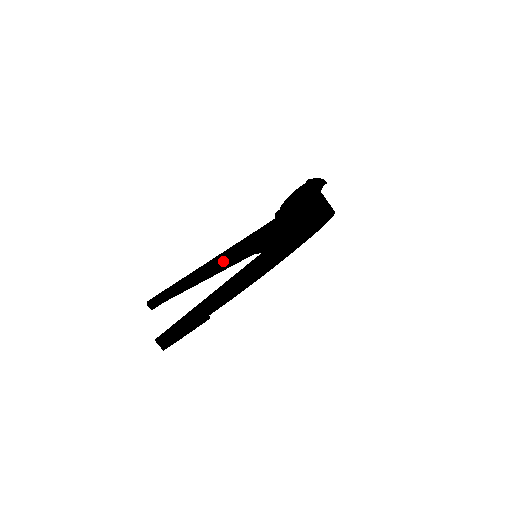
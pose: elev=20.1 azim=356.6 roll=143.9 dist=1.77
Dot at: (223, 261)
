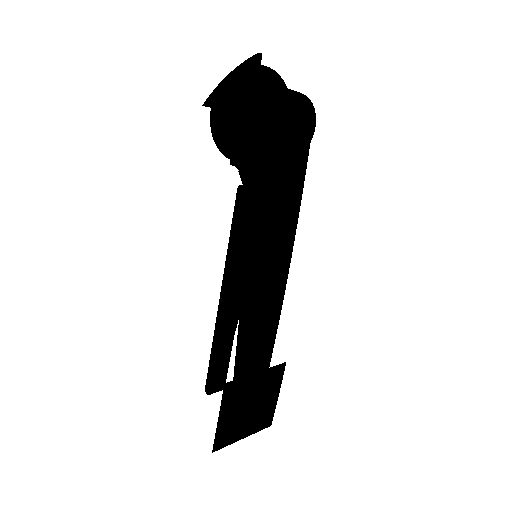
Dot at: (232, 292)
